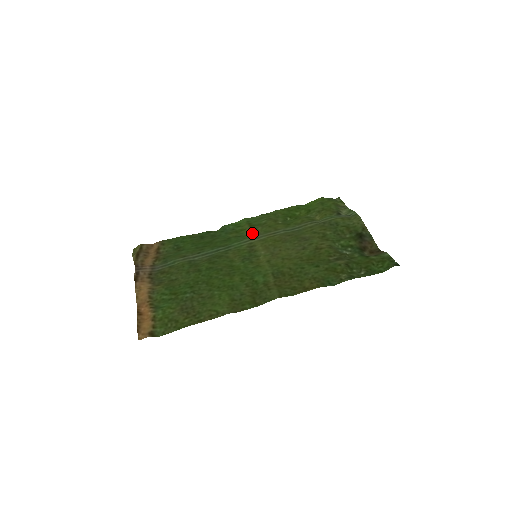
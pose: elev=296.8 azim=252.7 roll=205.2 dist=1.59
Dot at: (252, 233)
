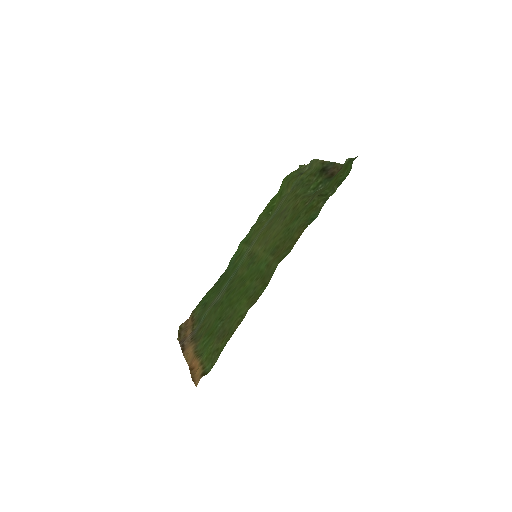
Dot at: (248, 246)
